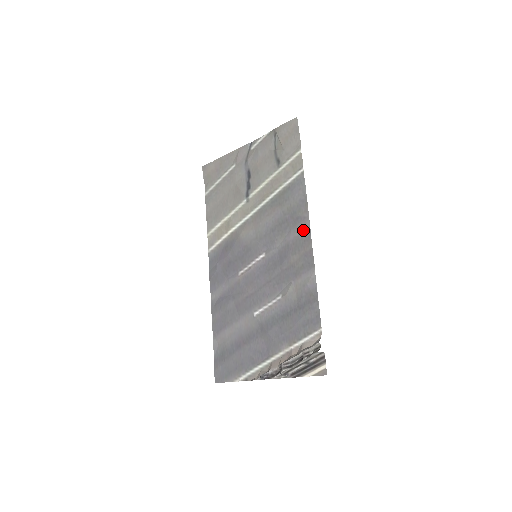
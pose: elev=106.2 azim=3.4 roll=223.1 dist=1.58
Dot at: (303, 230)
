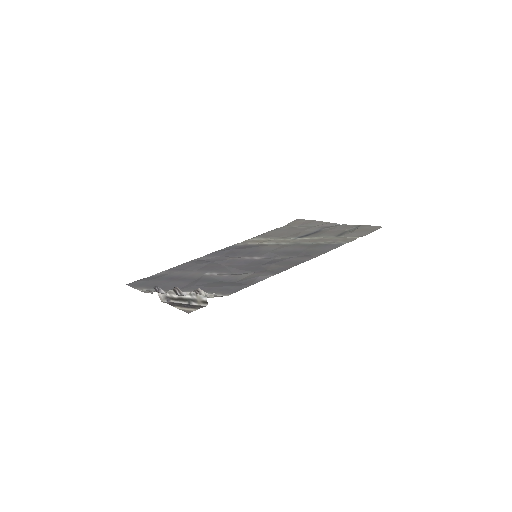
Dot at: (301, 260)
